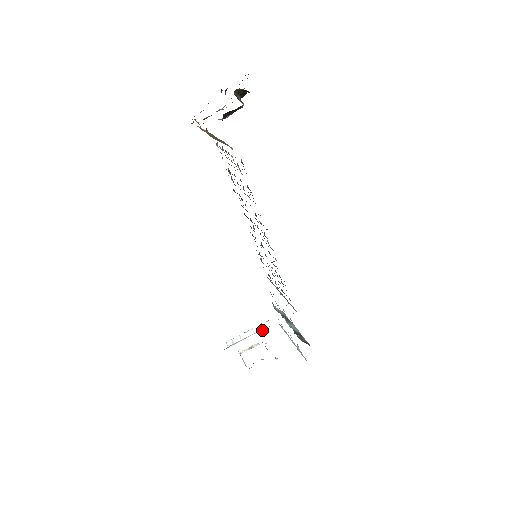
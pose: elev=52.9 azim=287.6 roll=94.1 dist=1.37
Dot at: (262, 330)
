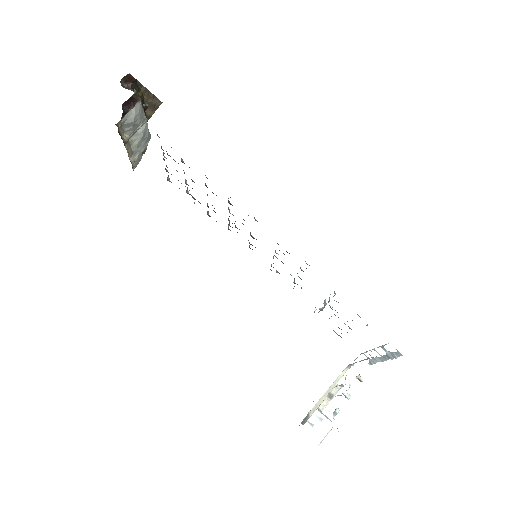
Dot at: (350, 384)
